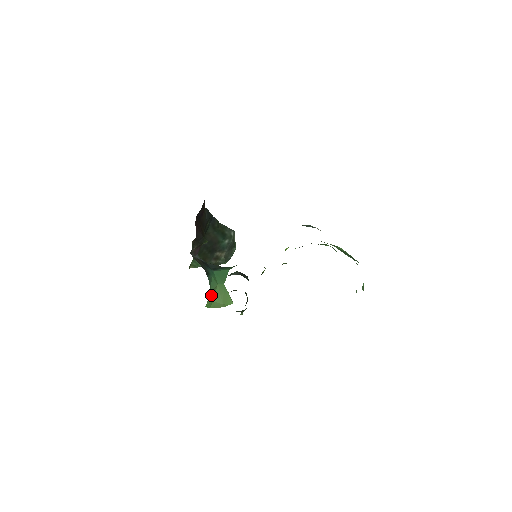
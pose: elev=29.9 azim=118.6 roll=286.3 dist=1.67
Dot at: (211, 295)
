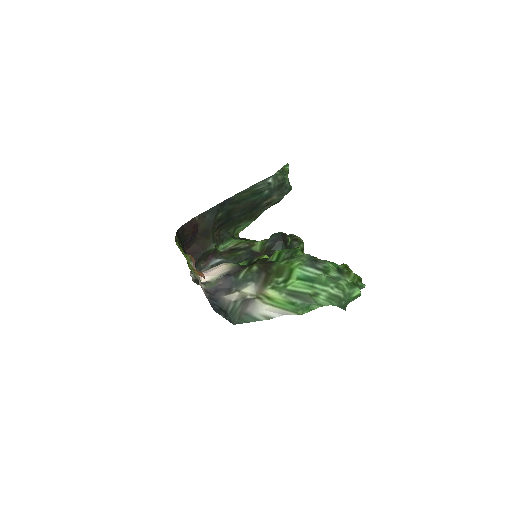
Dot at: occluded
